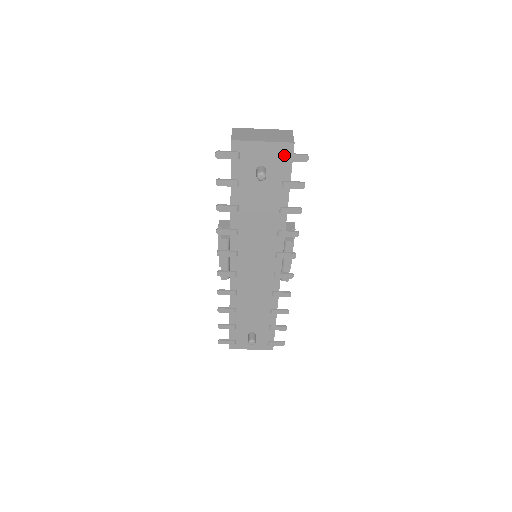
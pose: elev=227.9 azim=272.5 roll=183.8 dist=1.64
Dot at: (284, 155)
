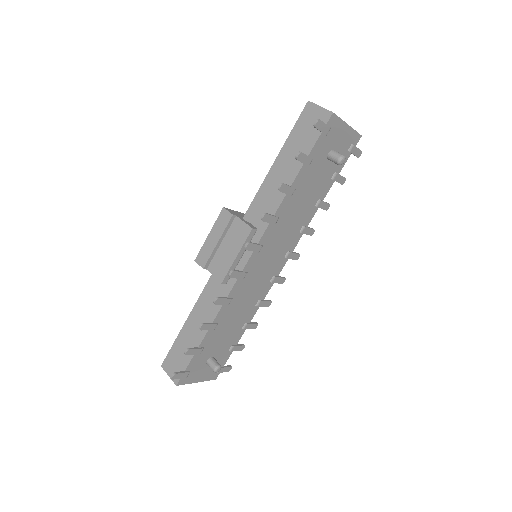
Dot at: (350, 145)
